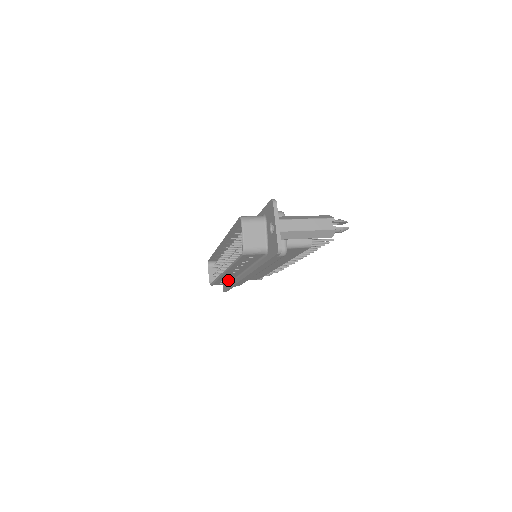
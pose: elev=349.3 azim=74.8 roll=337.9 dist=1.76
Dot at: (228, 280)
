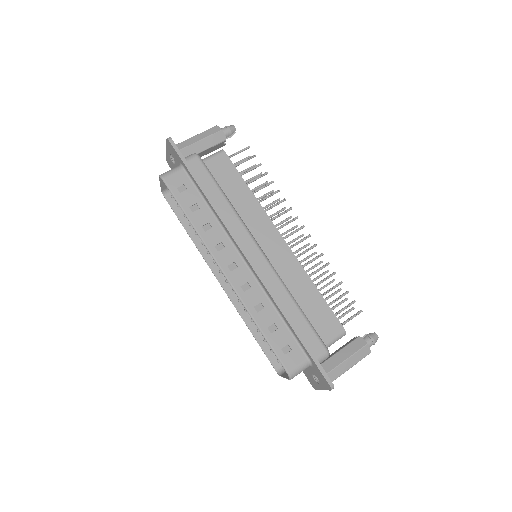
Dot at: occluded
